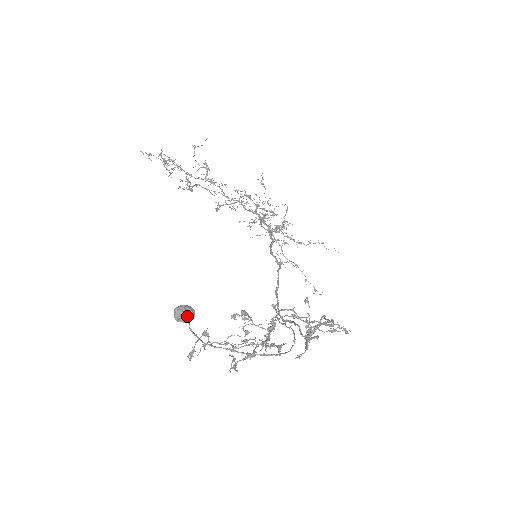
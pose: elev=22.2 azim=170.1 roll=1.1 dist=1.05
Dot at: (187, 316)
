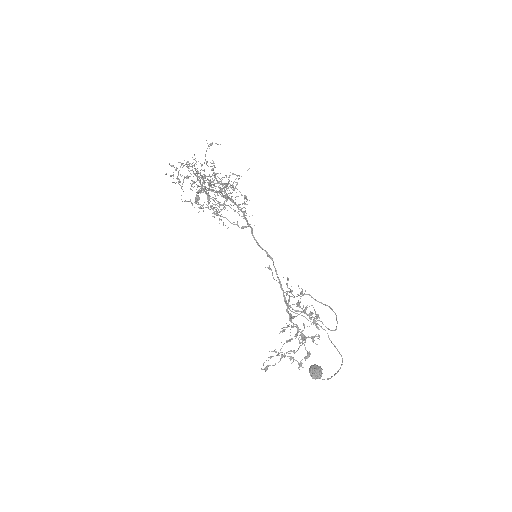
Dot at: occluded
